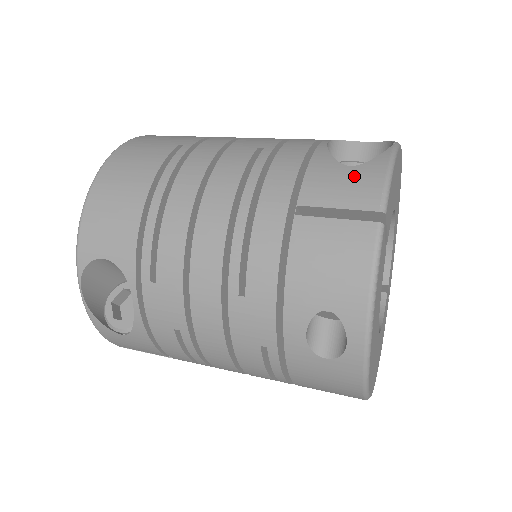
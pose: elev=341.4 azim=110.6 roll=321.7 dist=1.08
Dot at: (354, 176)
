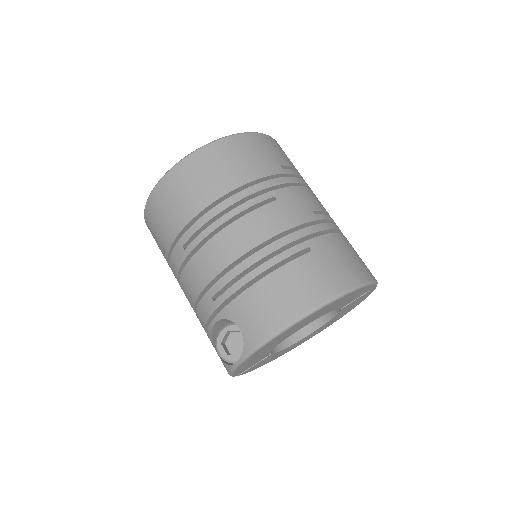
Dot at: occluded
